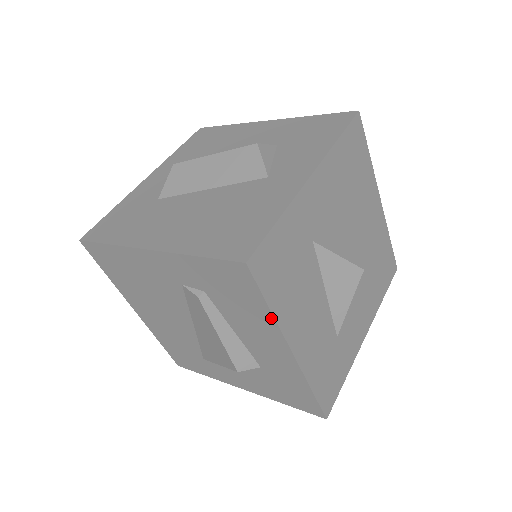
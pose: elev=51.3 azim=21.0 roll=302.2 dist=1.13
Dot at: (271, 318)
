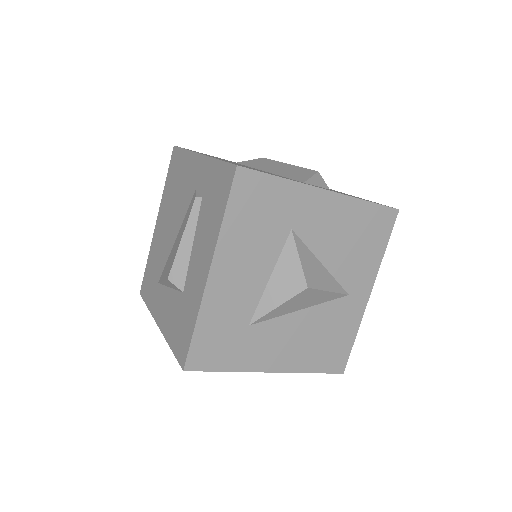
Dot at: (219, 227)
